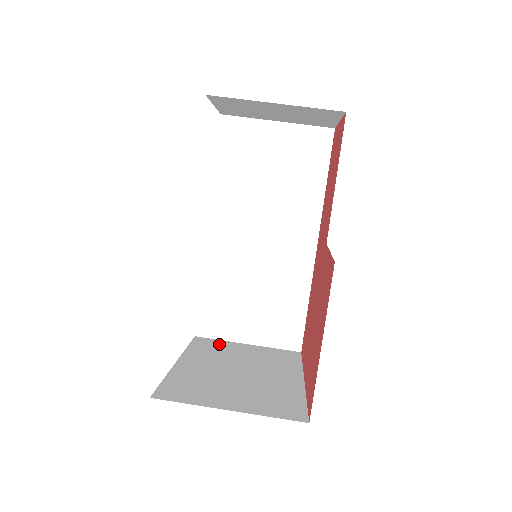
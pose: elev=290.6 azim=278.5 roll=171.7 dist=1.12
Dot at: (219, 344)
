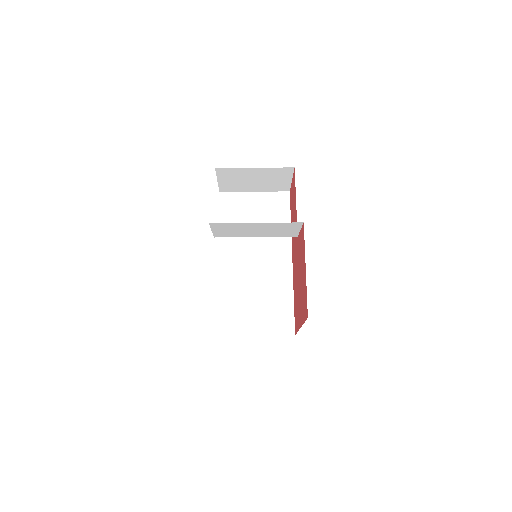
Dot at: occluded
